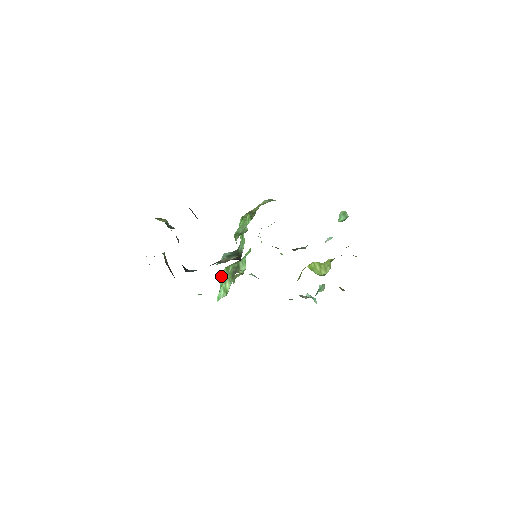
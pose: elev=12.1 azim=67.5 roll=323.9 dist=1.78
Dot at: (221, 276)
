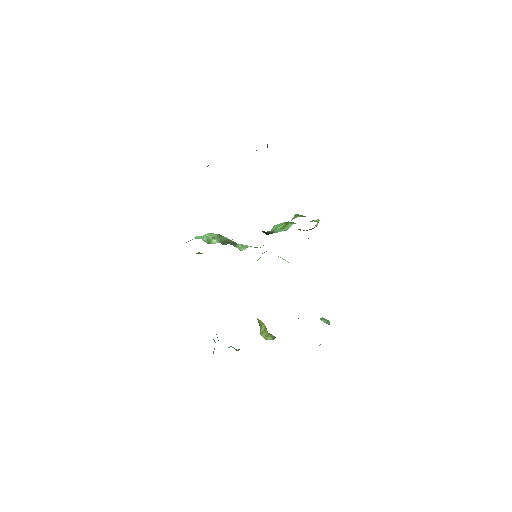
Dot at: (210, 233)
